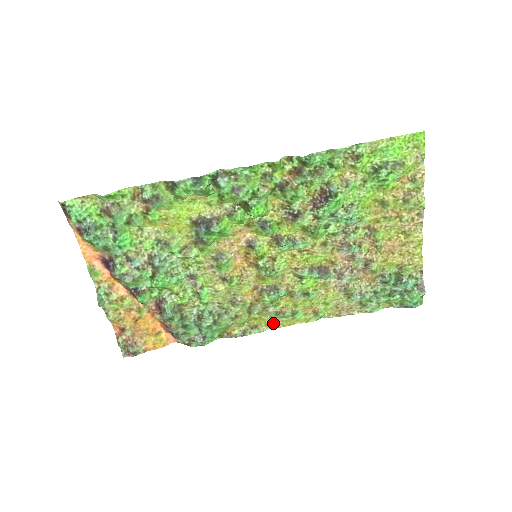
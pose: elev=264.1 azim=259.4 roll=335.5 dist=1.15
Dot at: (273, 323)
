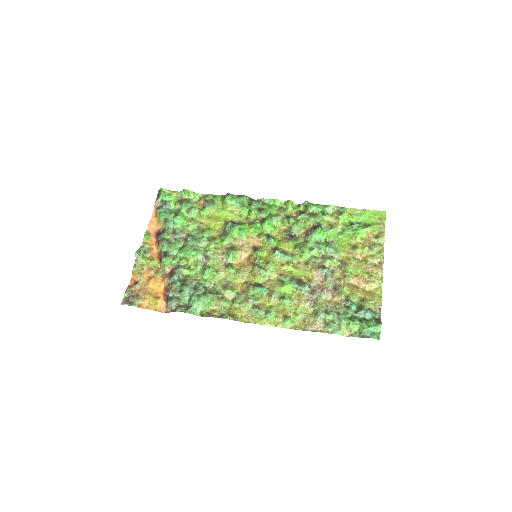
Dot at: (248, 317)
